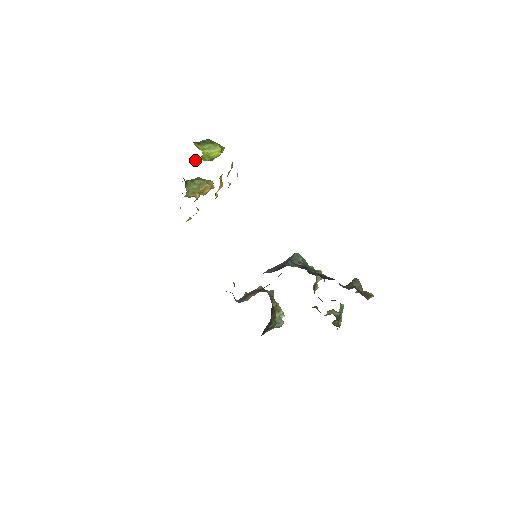
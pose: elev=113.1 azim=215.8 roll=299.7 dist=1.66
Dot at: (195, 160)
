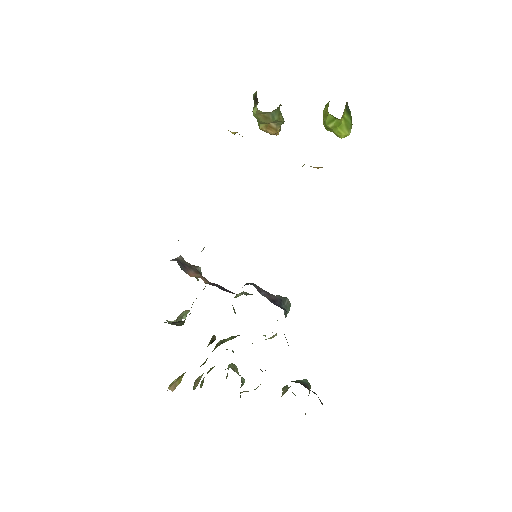
Dot at: occluded
